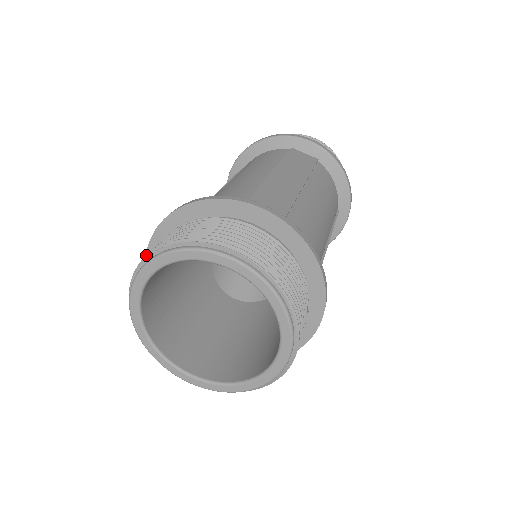
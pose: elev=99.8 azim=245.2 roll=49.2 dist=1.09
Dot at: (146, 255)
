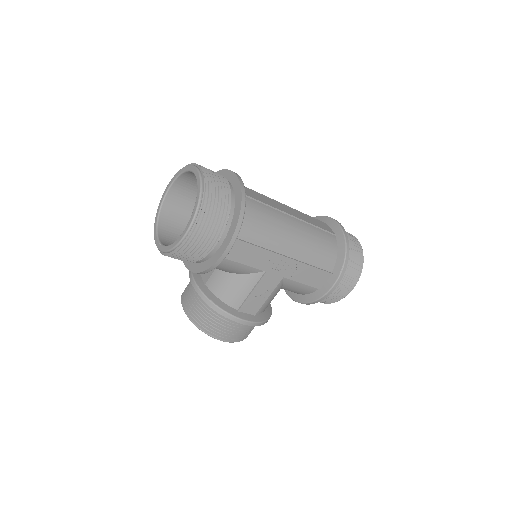
Dot at: occluded
